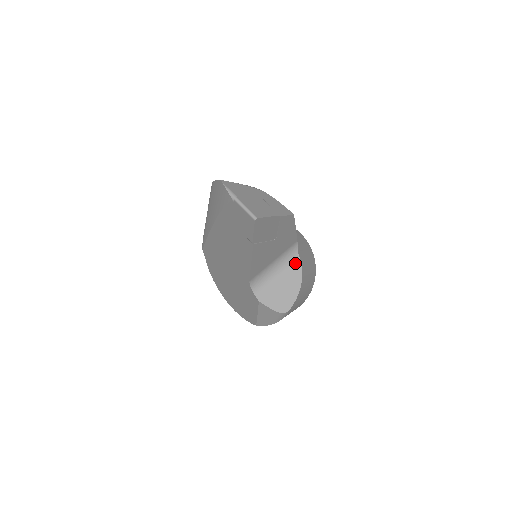
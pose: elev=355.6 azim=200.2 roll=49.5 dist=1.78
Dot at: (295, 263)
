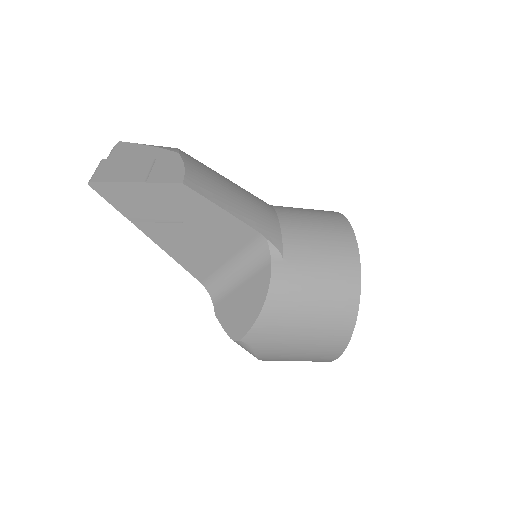
Dot at: (264, 269)
